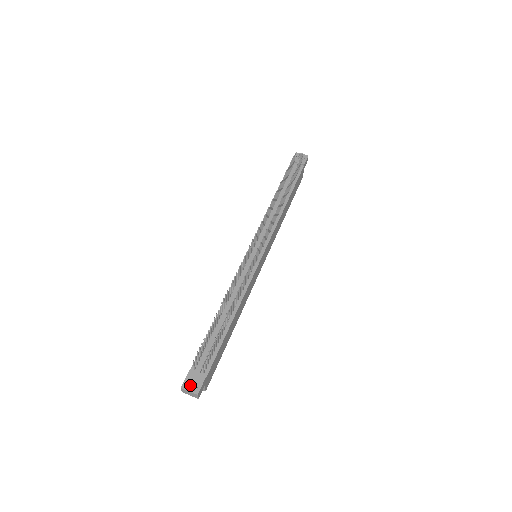
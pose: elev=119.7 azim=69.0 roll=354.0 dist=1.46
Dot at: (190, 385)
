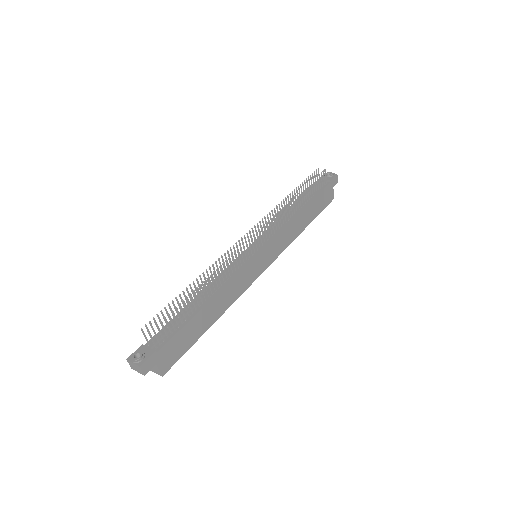
Dot at: occluded
